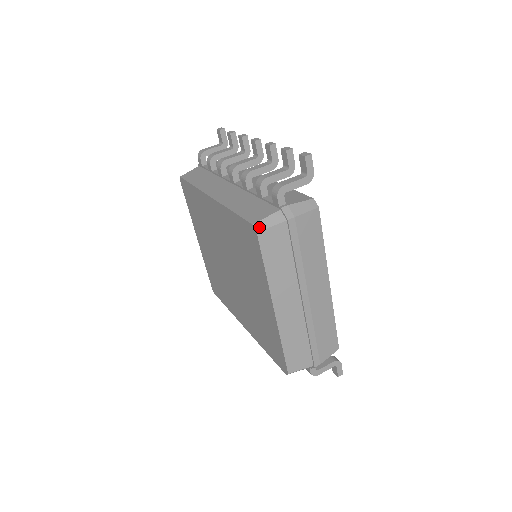
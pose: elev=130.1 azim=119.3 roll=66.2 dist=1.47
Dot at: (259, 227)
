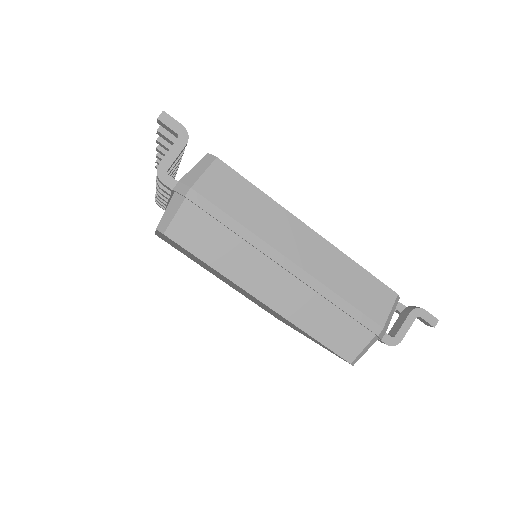
Dot at: (163, 227)
